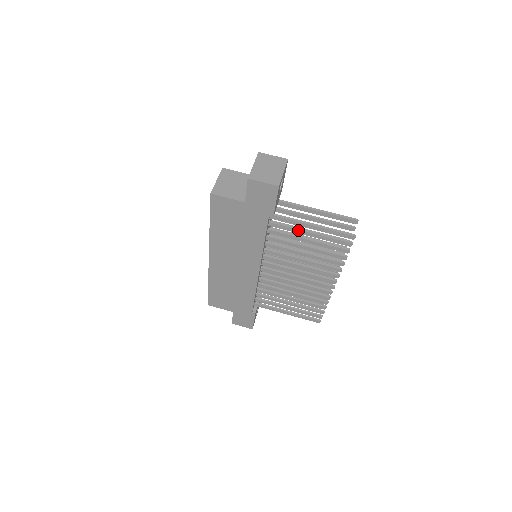
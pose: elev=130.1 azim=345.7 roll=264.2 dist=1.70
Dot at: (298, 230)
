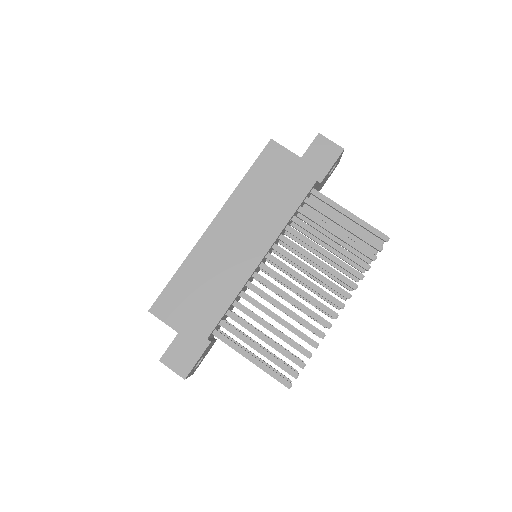
Dot at: (333, 215)
